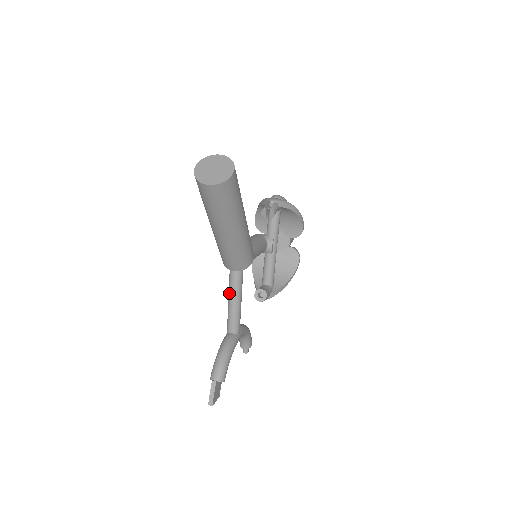
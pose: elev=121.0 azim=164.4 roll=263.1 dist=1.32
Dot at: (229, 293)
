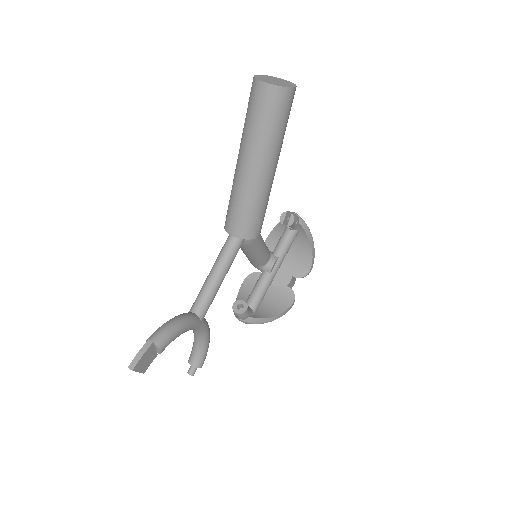
Dot at: (215, 263)
